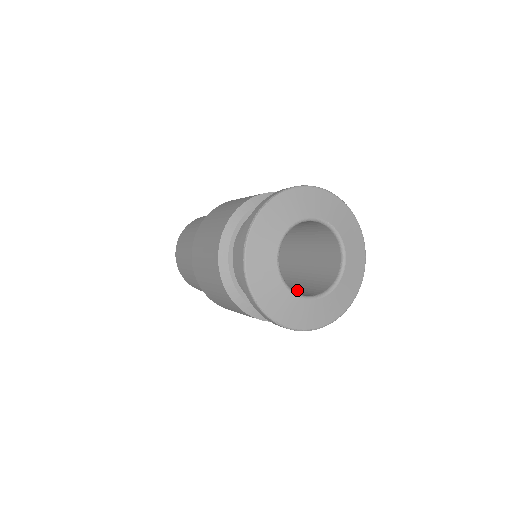
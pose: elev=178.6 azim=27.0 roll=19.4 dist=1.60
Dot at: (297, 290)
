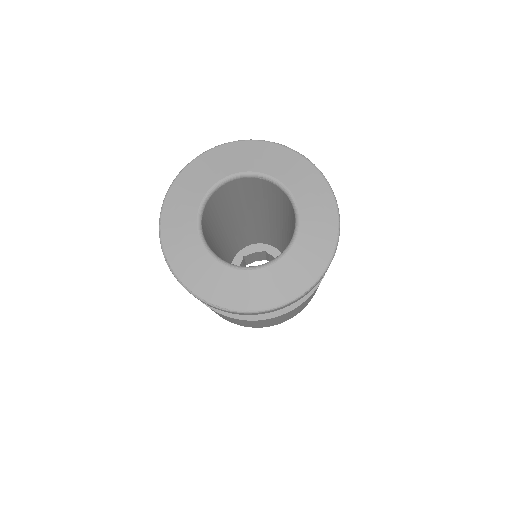
Dot at: occluded
